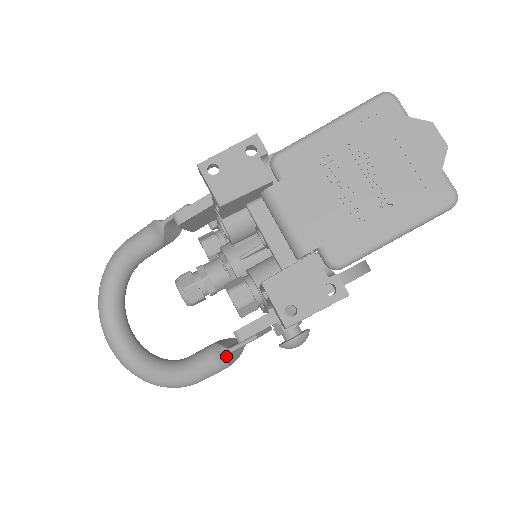
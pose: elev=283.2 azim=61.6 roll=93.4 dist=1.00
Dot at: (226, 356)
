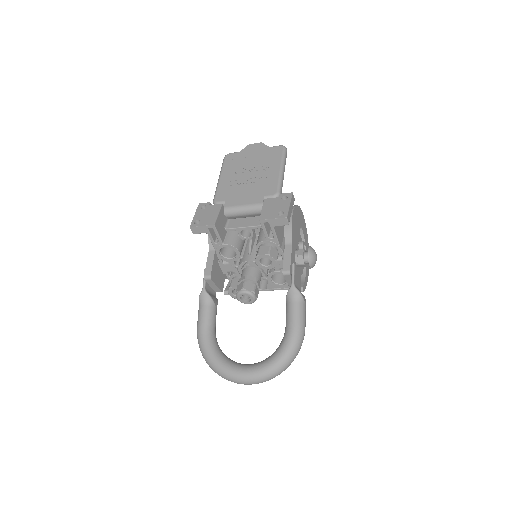
Dot at: (295, 289)
